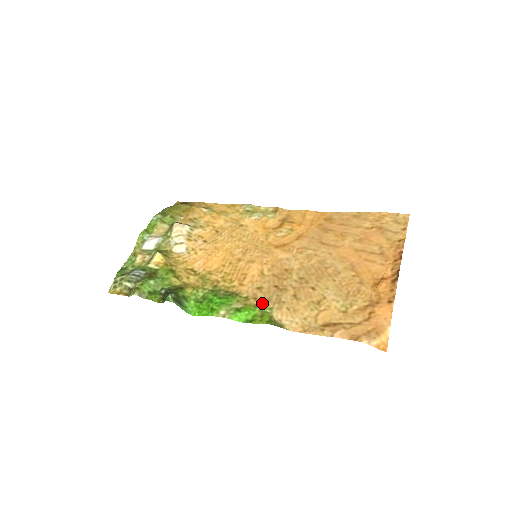
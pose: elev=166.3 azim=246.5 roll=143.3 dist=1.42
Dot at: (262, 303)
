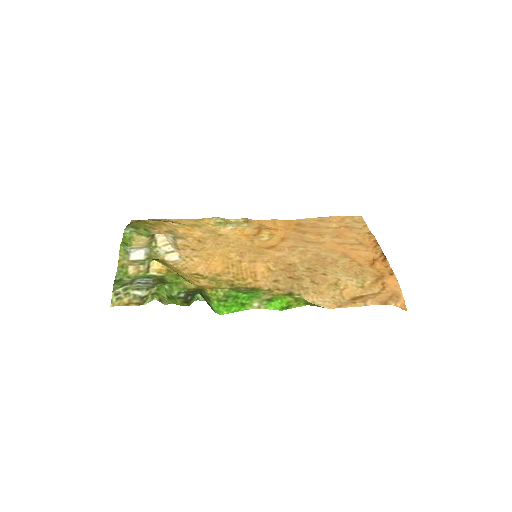
Dot at: (288, 292)
